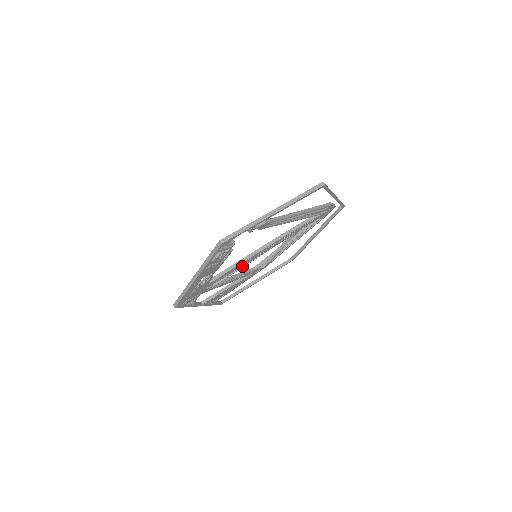
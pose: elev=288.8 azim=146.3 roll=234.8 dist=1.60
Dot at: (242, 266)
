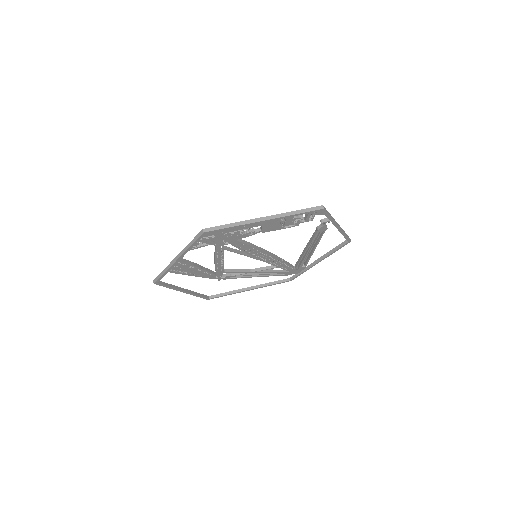
Dot at: (245, 254)
